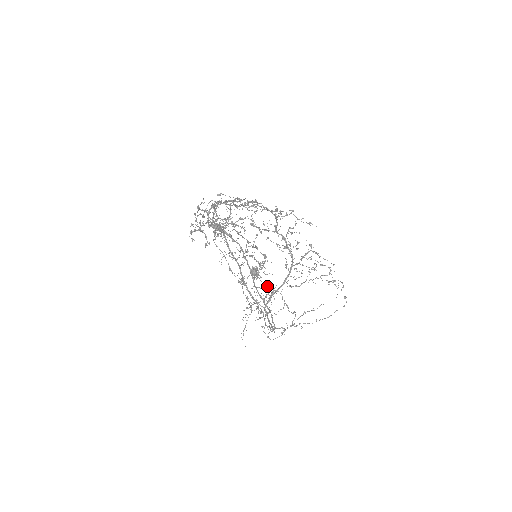
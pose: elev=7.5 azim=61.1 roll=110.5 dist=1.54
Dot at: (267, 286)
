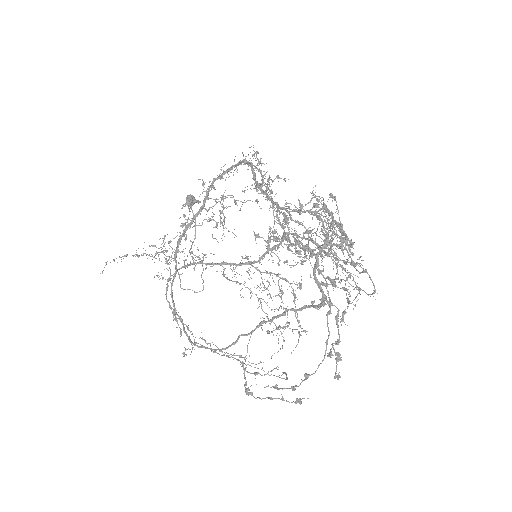
Dot at: occluded
